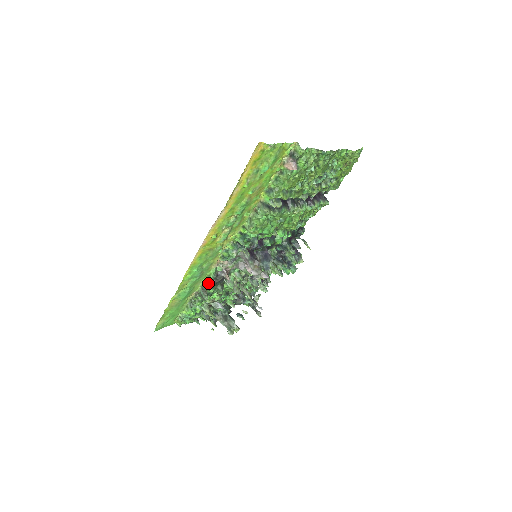
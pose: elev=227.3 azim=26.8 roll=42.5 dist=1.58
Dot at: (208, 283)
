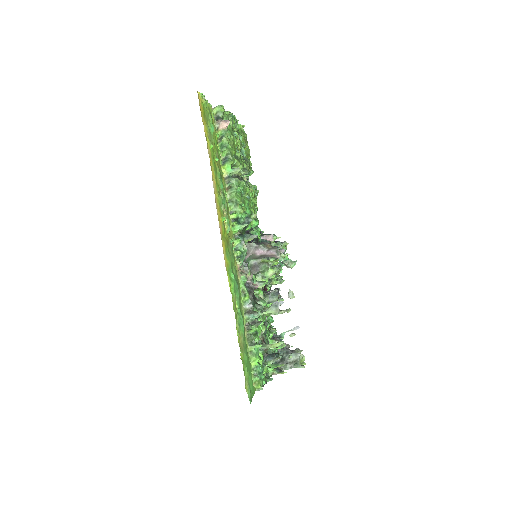
Dot at: (248, 300)
